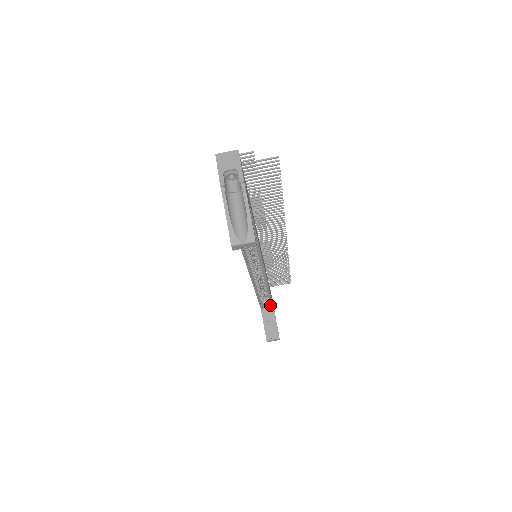
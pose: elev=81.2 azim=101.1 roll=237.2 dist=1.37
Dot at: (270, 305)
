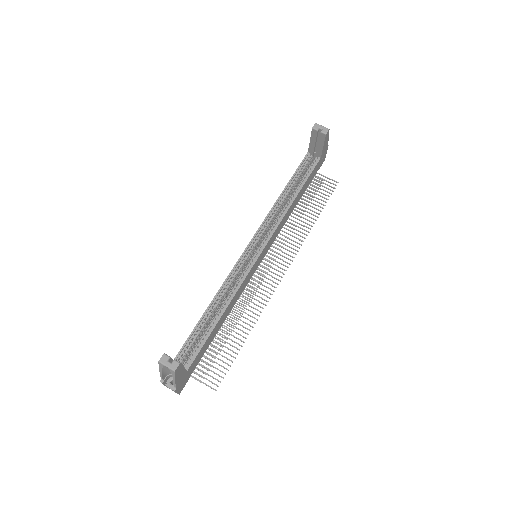
Dot at: (187, 366)
